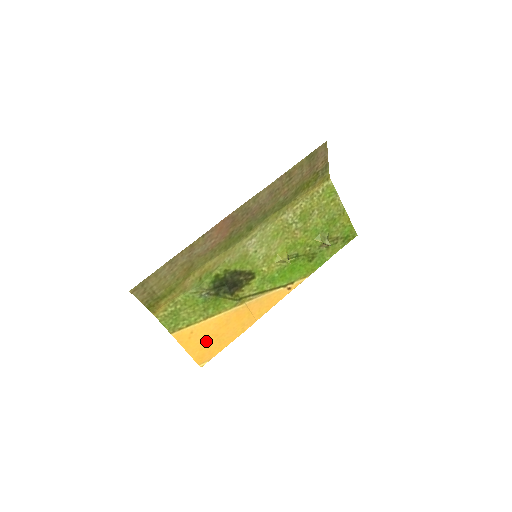
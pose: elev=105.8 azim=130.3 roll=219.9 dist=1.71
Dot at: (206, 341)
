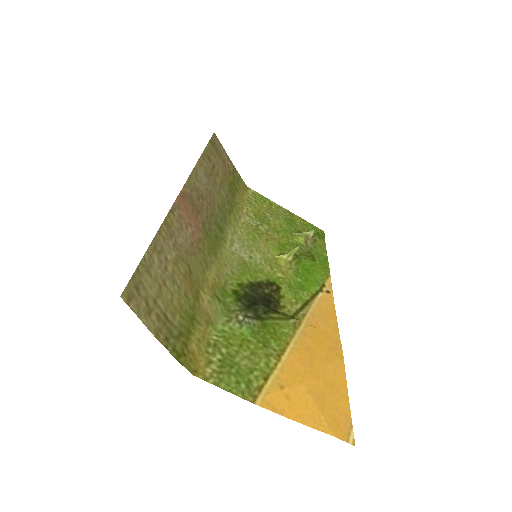
Dot at: (314, 393)
